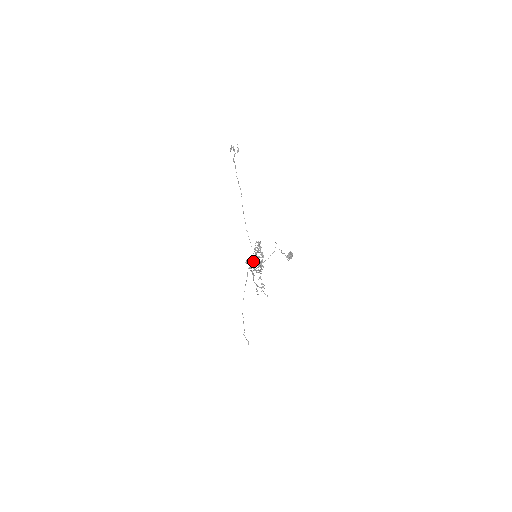
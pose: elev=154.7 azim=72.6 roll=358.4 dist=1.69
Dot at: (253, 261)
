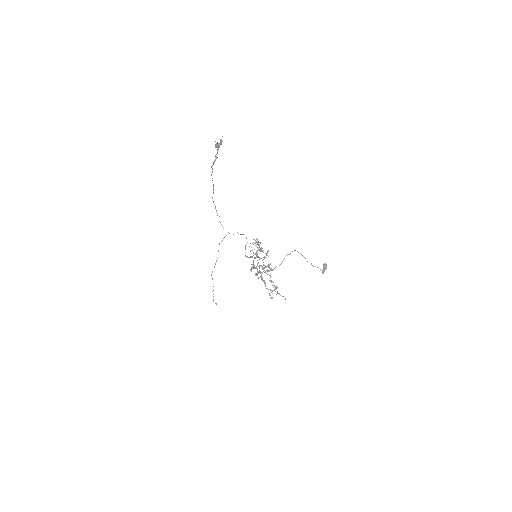
Dot at: (259, 266)
